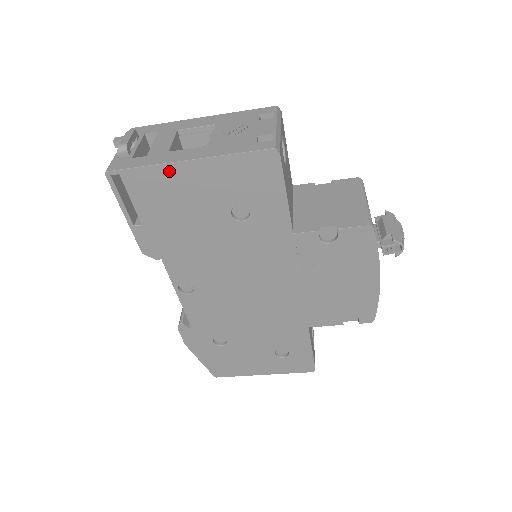
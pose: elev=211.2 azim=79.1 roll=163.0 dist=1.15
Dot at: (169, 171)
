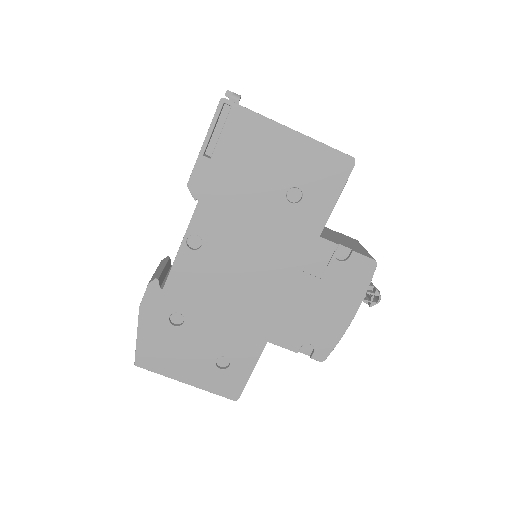
Dot at: (271, 128)
